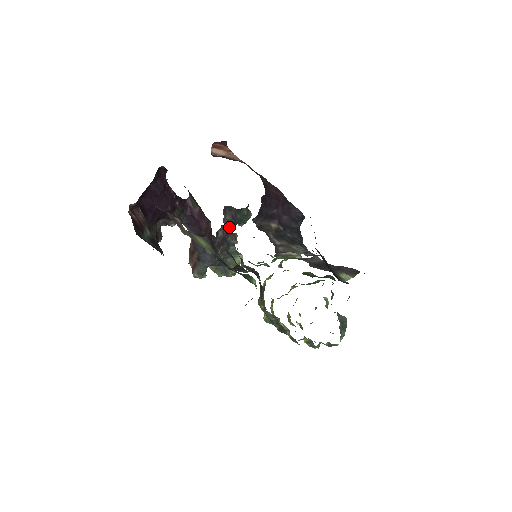
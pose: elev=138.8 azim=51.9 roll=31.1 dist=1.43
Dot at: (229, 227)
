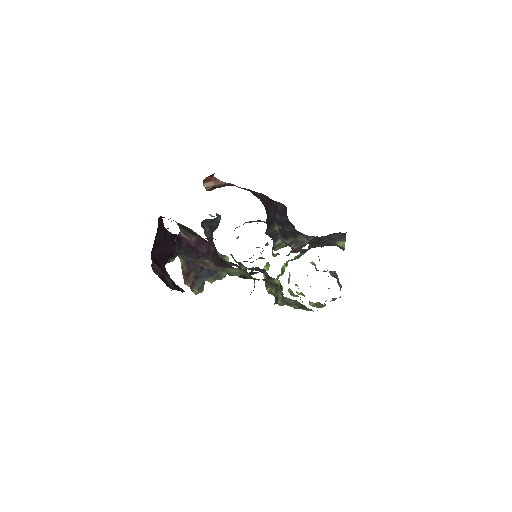
Dot at: (210, 238)
